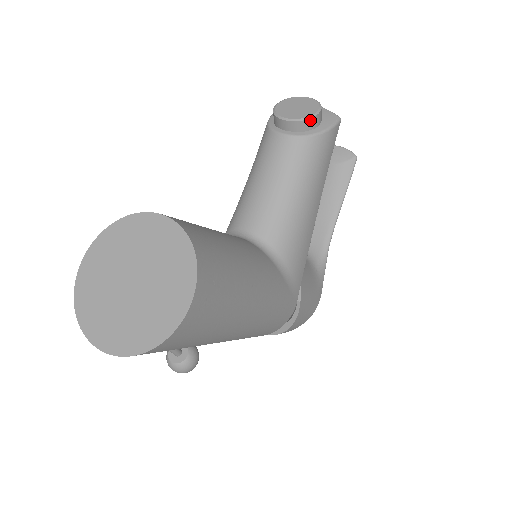
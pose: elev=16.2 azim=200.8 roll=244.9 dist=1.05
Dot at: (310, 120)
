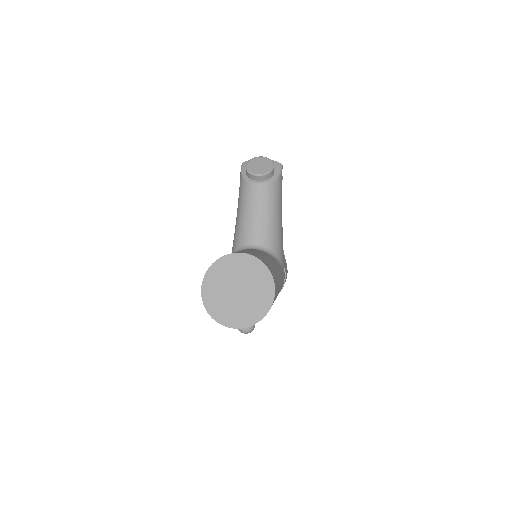
Dot at: (271, 172)
